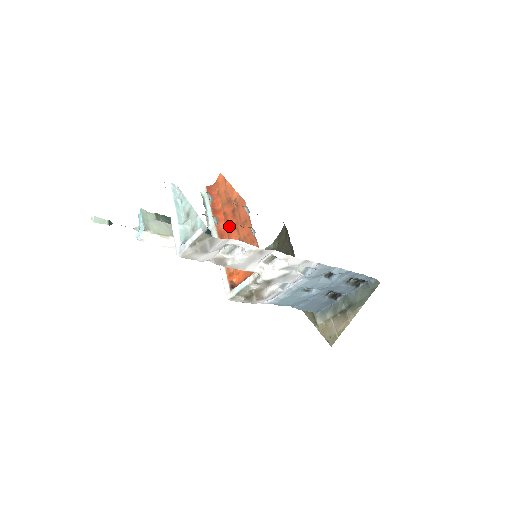
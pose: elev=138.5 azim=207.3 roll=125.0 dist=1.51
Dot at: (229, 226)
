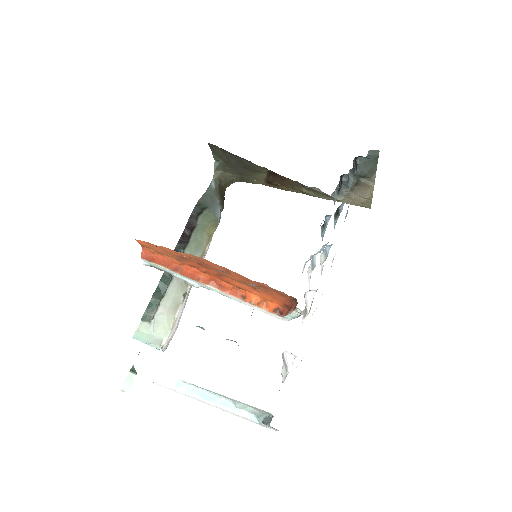
Dot at: (212, 275)
